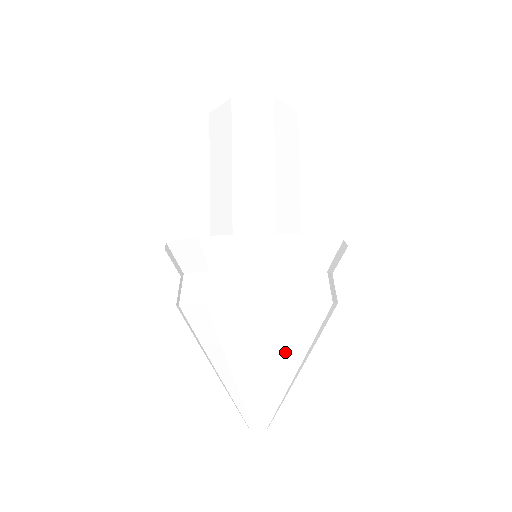
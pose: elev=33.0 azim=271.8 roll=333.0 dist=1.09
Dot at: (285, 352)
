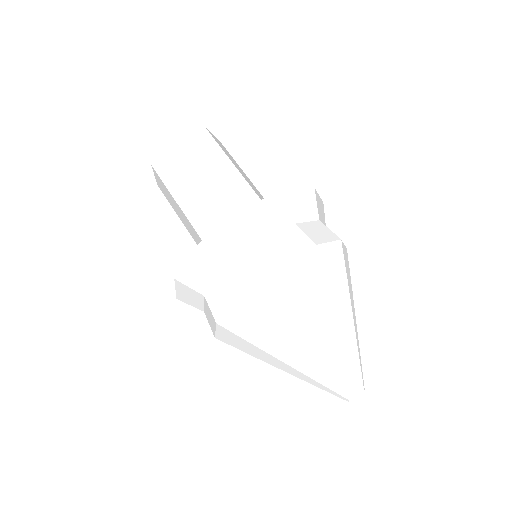
Dot at: (304, 315)
